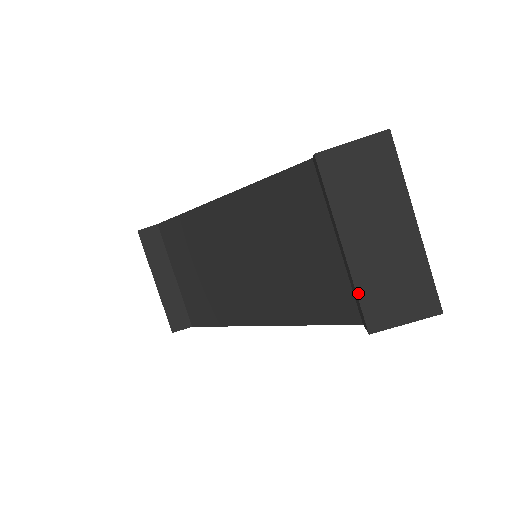
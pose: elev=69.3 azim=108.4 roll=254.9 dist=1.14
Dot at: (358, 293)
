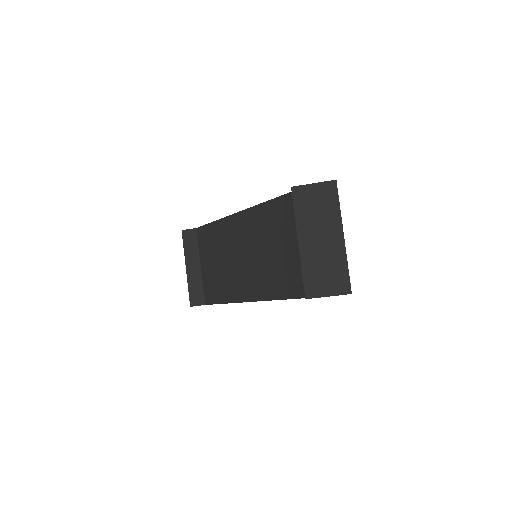
Dot at: (303, 273)
